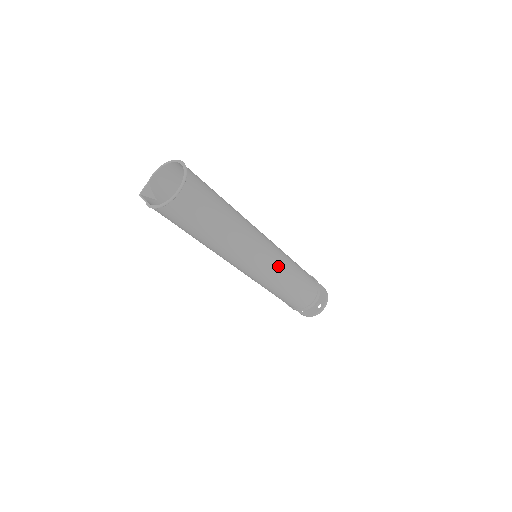
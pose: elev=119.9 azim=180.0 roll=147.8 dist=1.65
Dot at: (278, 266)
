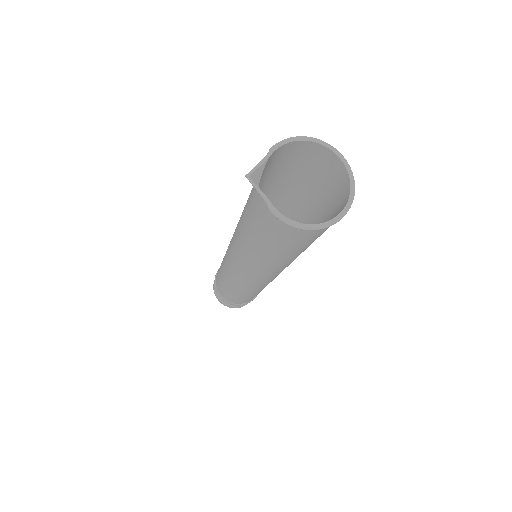
Dot at: occluded
